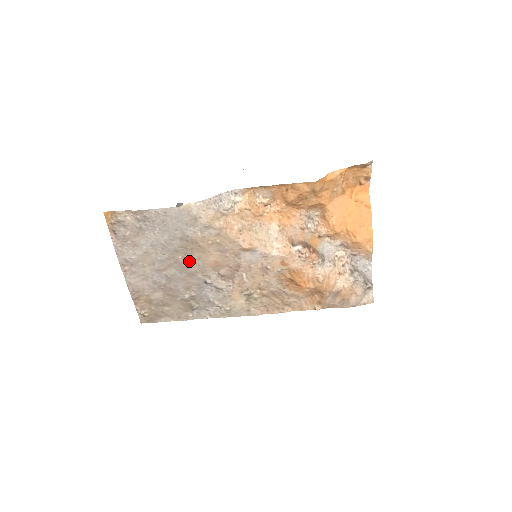
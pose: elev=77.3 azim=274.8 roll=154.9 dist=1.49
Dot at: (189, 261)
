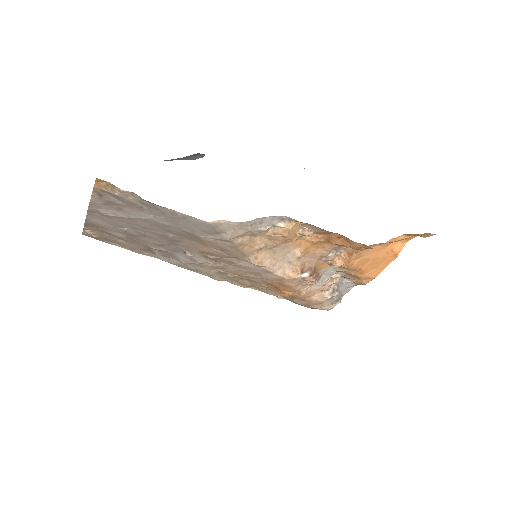
Dot at: (179, 240)
